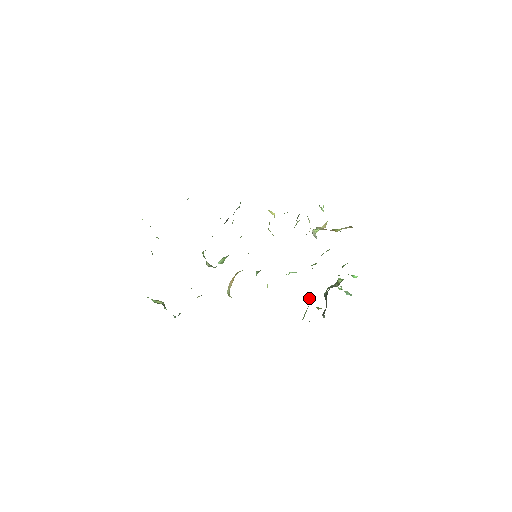
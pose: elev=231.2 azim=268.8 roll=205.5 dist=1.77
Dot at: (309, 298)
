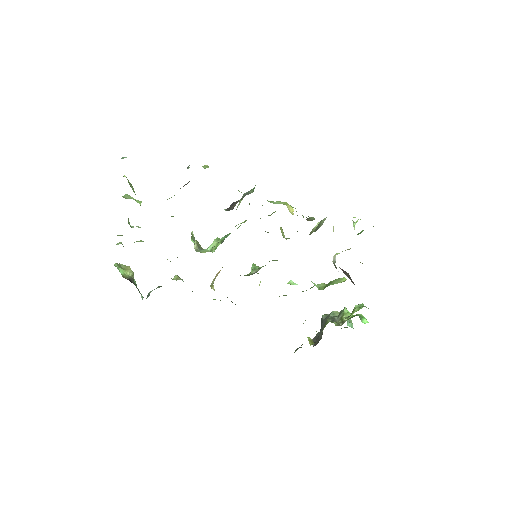
Dot at: occluded
